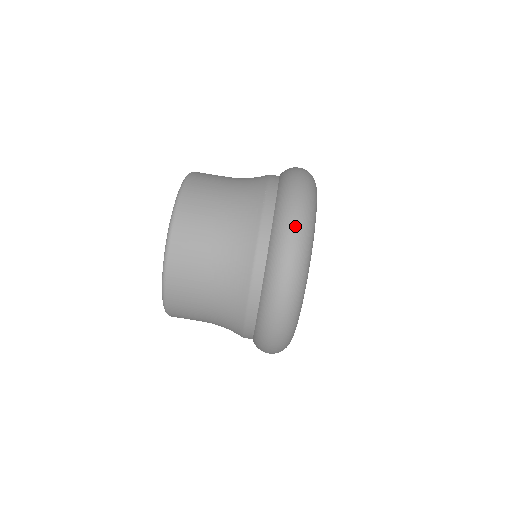
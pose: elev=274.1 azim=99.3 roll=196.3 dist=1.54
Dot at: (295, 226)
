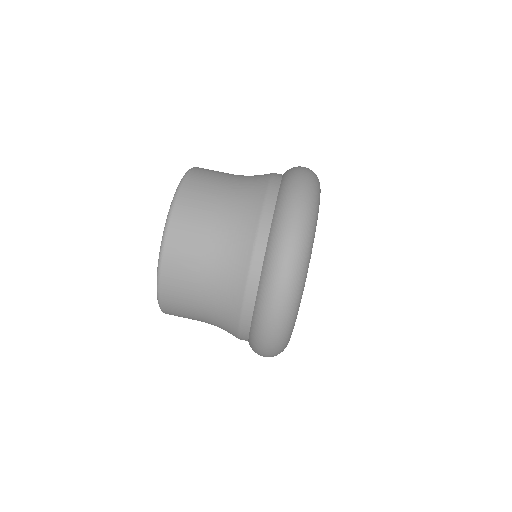
Dot at: (283, 282)
